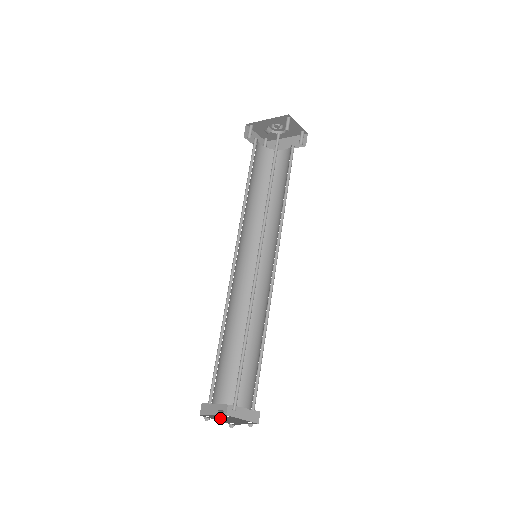
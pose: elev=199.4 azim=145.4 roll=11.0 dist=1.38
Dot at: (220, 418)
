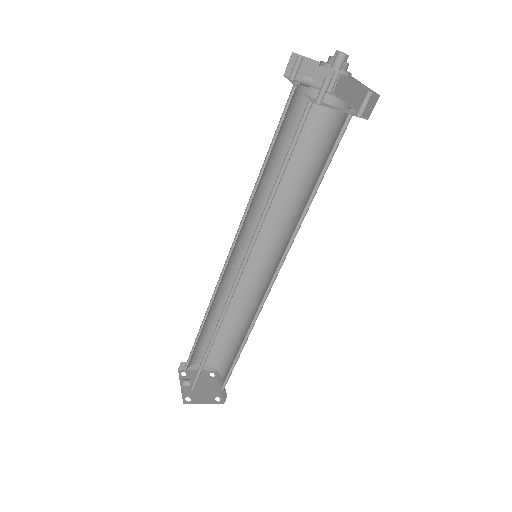
Dot at: (193, 381)
